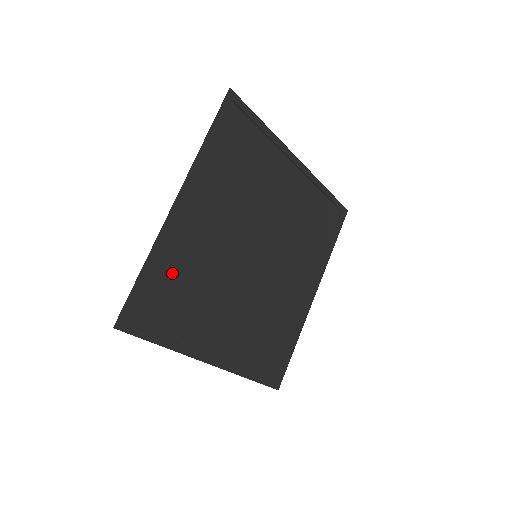
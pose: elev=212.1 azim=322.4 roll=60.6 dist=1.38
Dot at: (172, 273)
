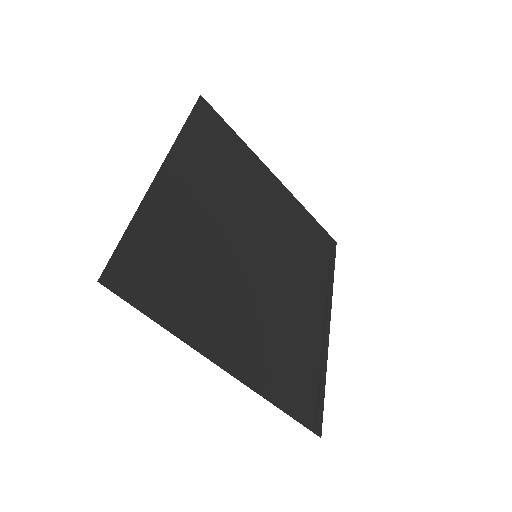
Dot at: (165, 242)
